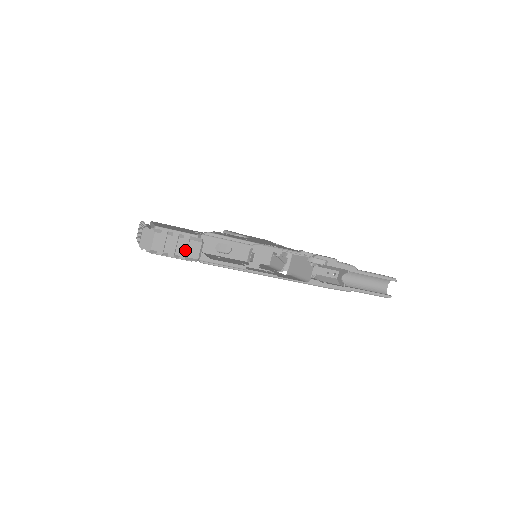
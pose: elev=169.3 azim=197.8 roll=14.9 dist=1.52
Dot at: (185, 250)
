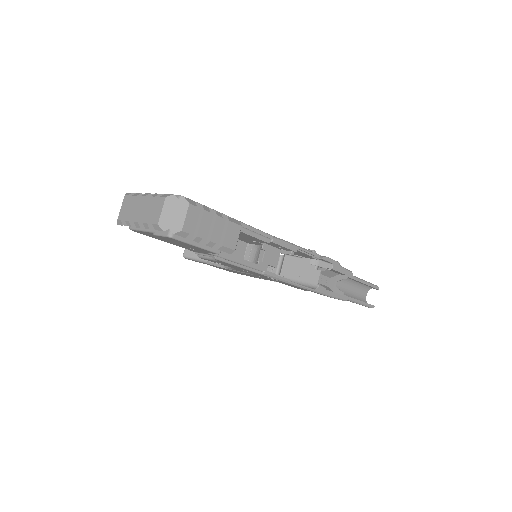
Dot at: (219, 236)
